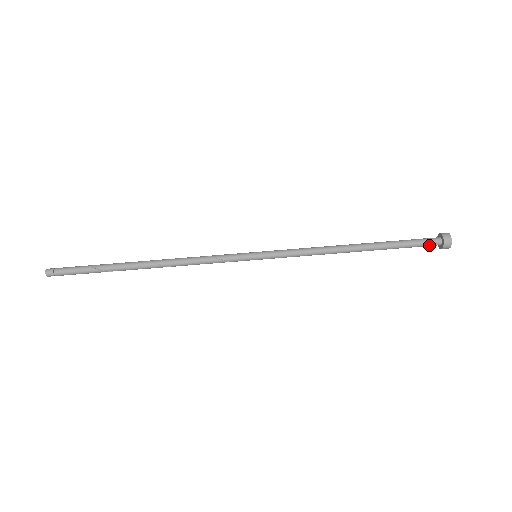
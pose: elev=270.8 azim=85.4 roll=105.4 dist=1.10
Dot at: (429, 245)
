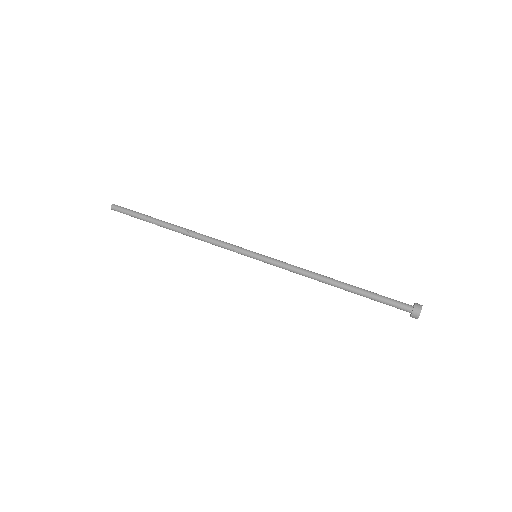
Dot at: (401, 307)
